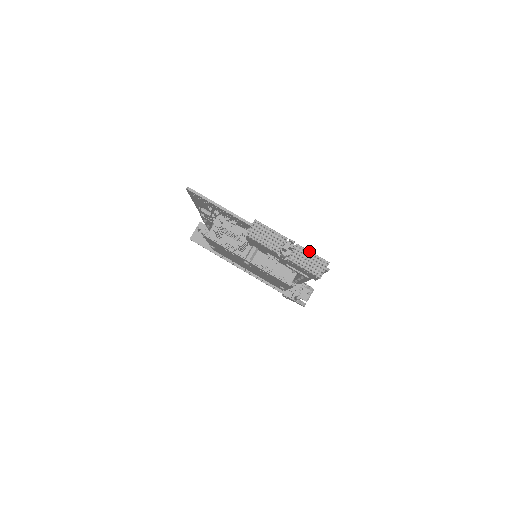
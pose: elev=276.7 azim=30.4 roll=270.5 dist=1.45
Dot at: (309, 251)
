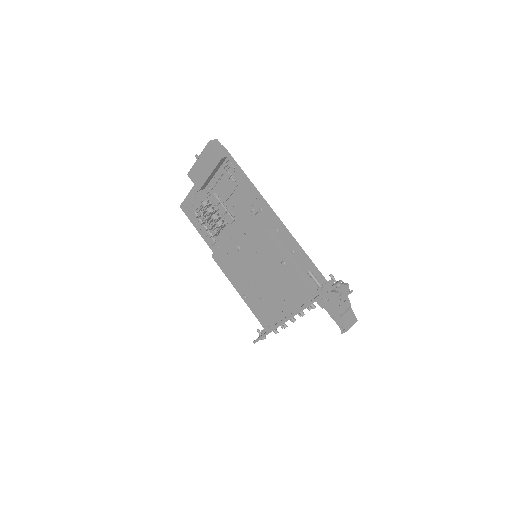
Dot at: occluded
